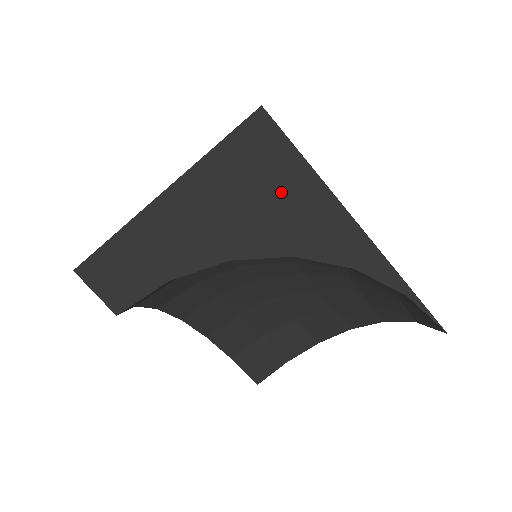
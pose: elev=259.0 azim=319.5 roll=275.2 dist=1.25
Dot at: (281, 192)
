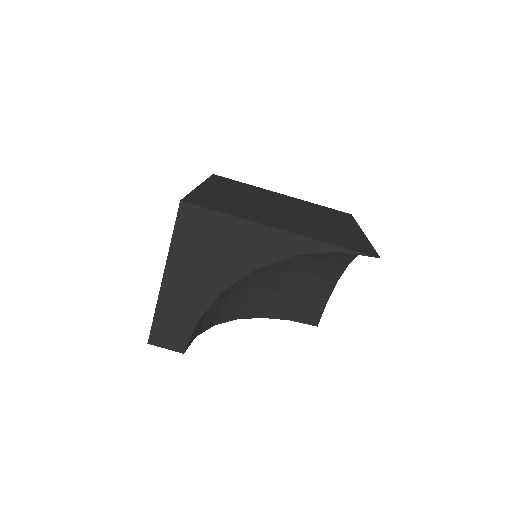
Dot at: (223, 240)
